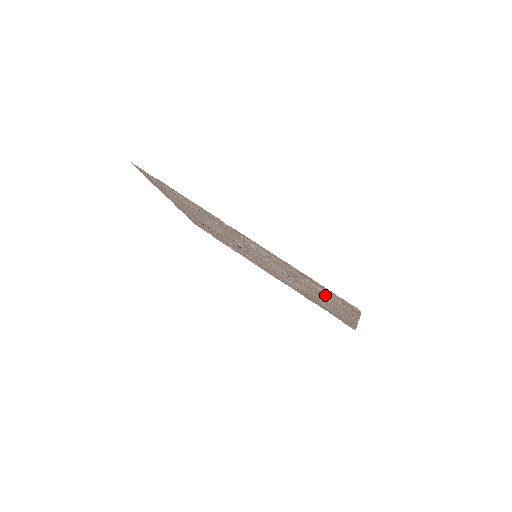
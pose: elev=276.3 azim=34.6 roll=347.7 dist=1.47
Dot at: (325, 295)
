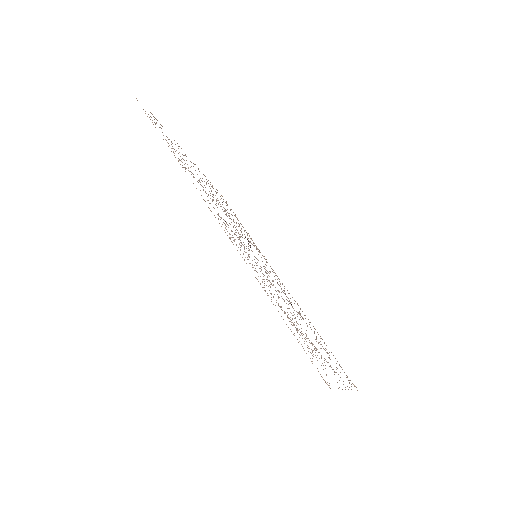
Dot at: occluded
